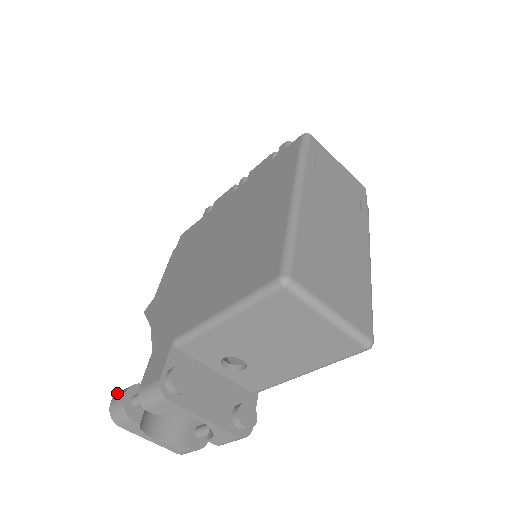
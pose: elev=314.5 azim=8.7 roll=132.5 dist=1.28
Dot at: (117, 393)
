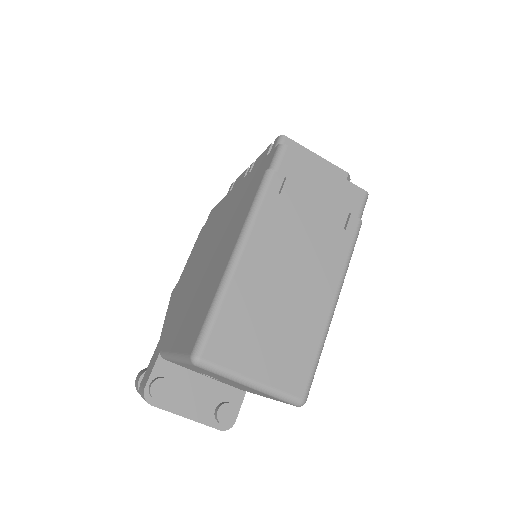
Dot at: (141, 370)
